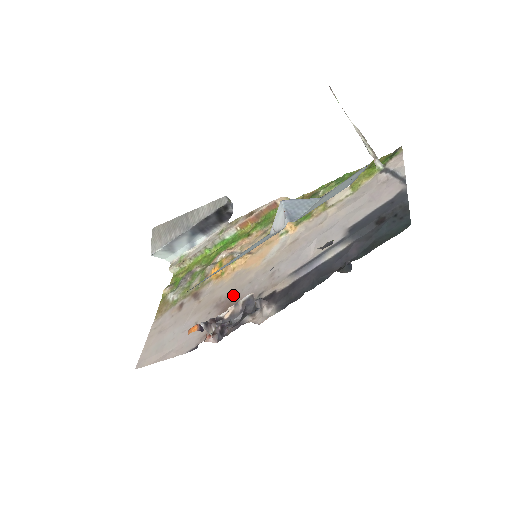
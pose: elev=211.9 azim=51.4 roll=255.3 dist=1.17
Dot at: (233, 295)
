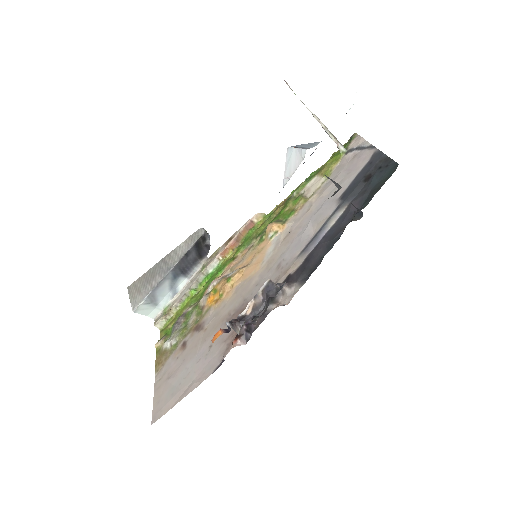
Dot at: (243, 303)
